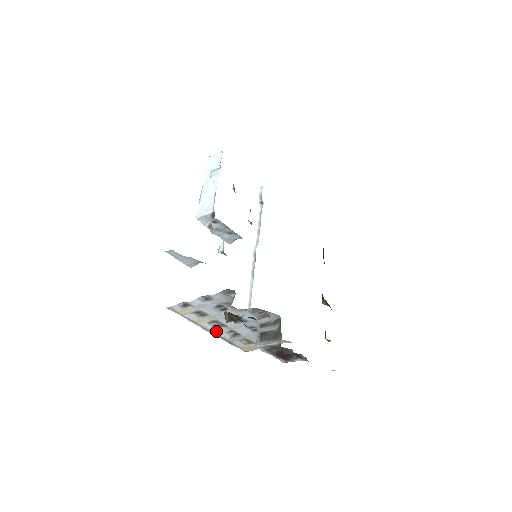
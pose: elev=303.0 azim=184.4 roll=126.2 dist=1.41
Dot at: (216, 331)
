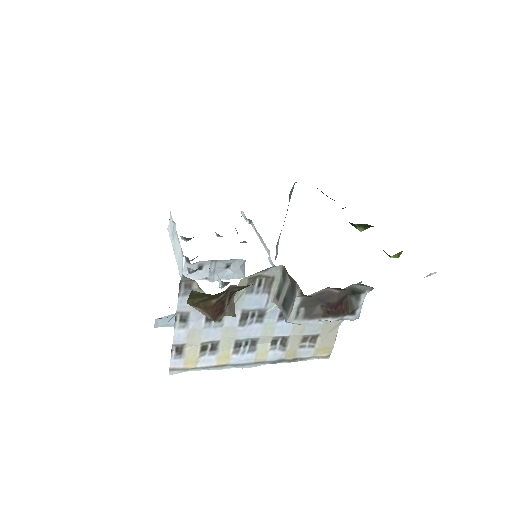
Dot at: (258, 357)
